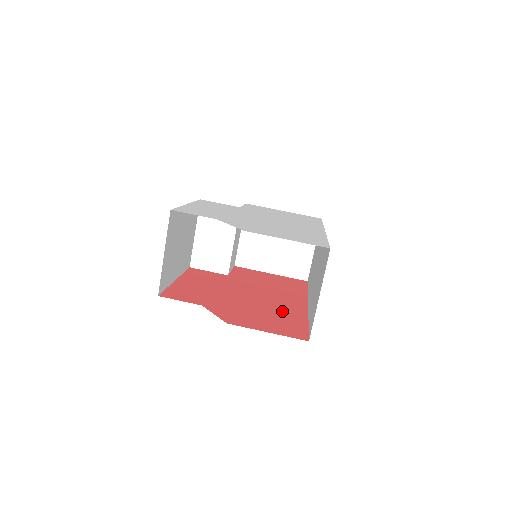
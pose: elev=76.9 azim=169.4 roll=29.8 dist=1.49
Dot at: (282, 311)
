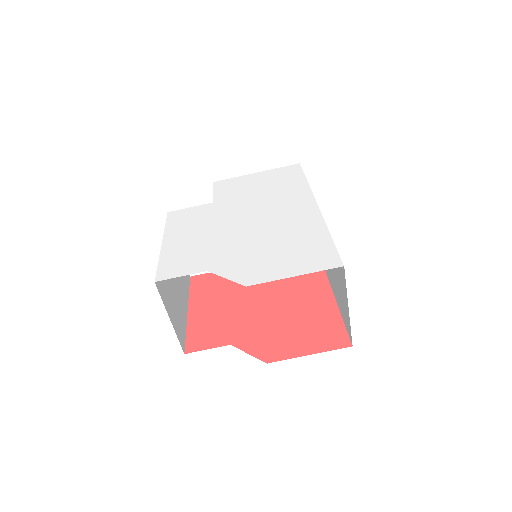
Dot at: (307, 305)
